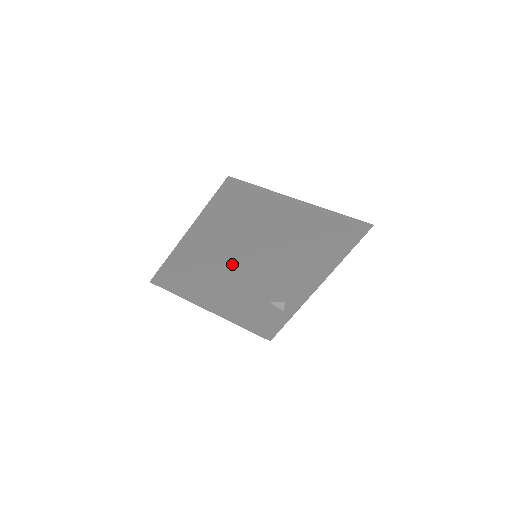
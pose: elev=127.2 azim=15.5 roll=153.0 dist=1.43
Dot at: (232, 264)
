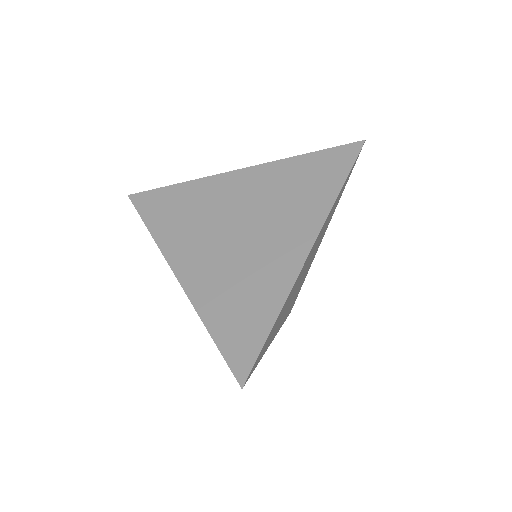
Dot at: (164, 250)
